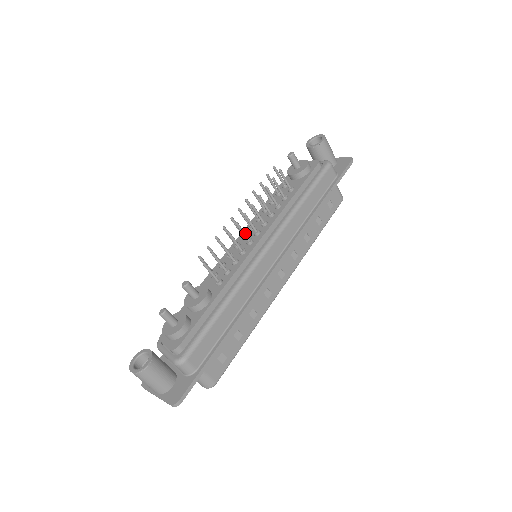
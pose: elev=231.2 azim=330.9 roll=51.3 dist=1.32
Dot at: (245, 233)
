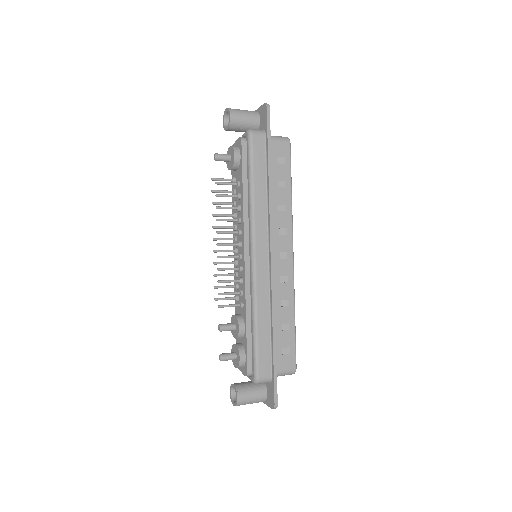
Dot at: (230, 256)
